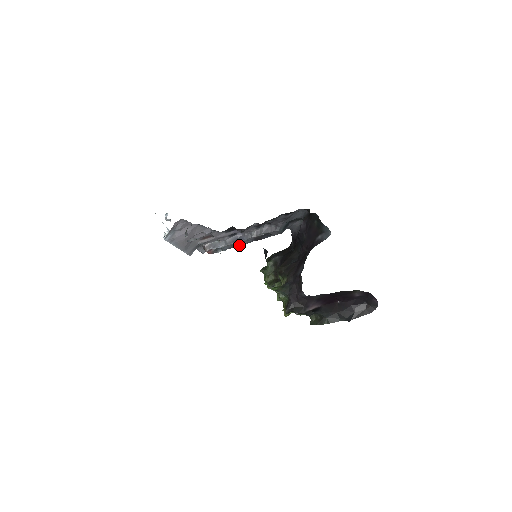
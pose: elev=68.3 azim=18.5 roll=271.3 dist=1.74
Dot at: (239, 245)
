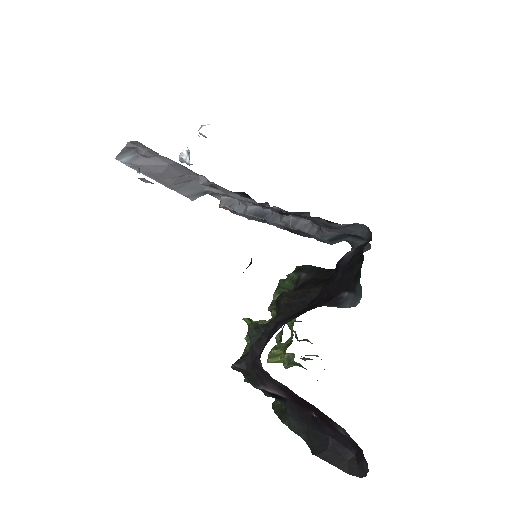
Dot at: occluded
